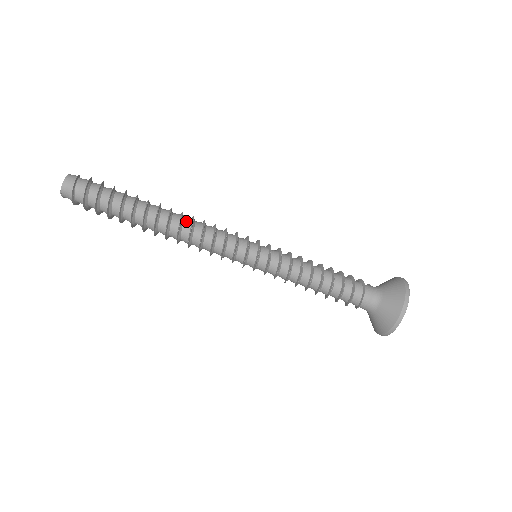
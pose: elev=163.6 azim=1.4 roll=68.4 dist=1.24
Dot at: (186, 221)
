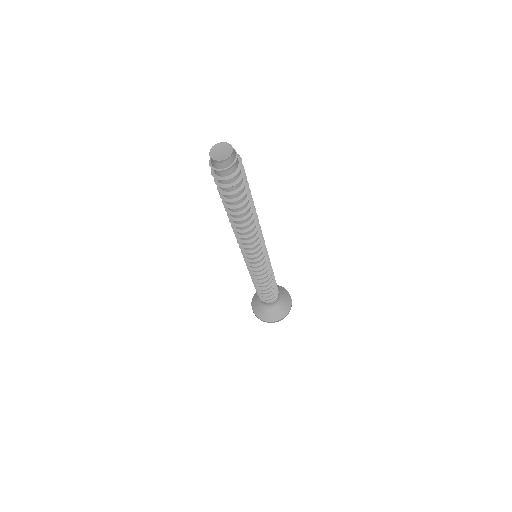
Dot at: (248, 231)
